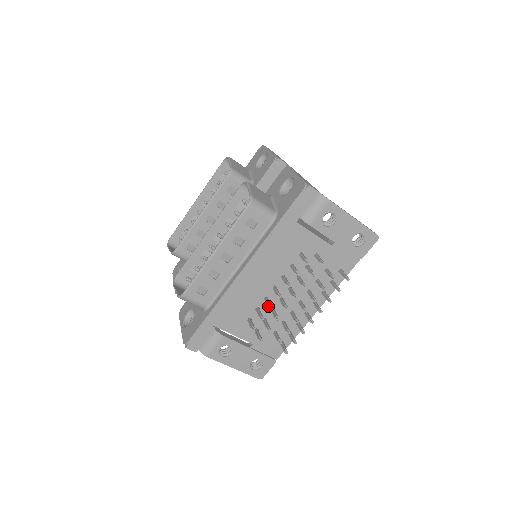
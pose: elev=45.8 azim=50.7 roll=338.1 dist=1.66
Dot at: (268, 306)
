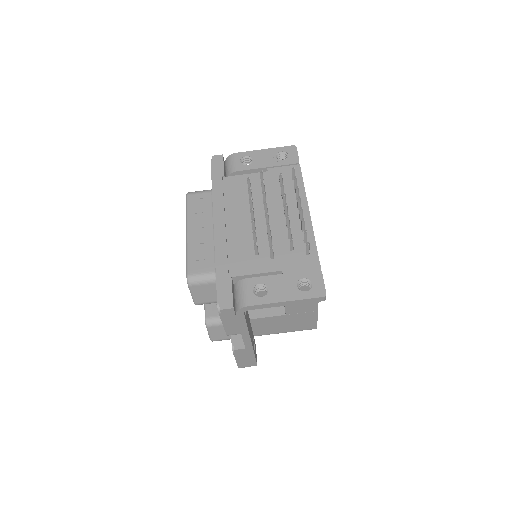
Dot at: occluded
